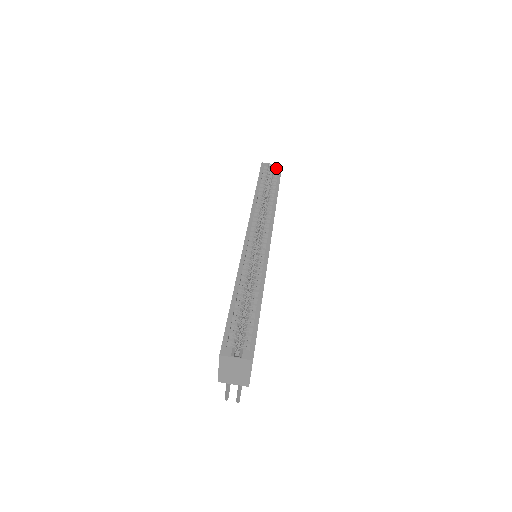
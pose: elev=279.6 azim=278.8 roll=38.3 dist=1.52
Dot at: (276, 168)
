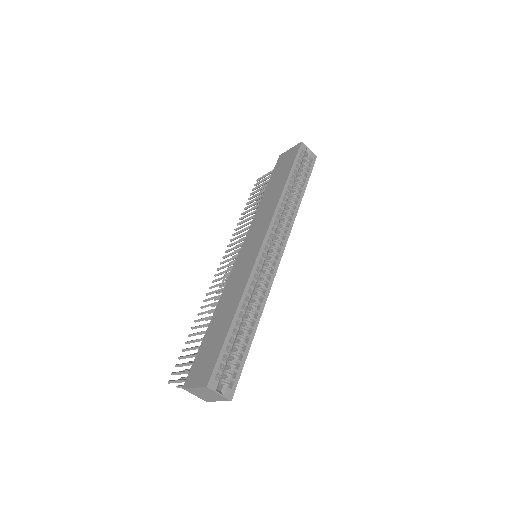
Dot at: (311, 157)
